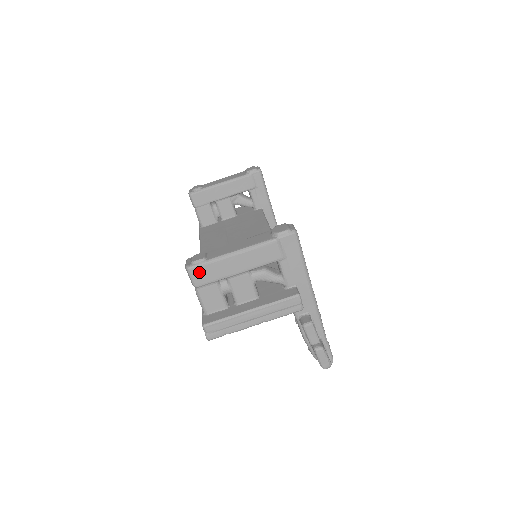
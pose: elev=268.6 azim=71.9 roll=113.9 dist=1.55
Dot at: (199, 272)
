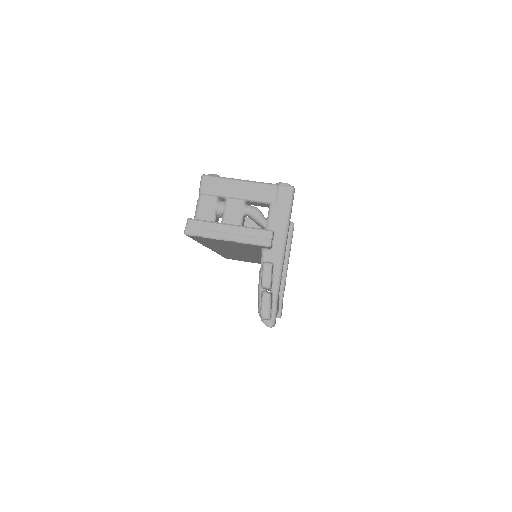
Dot at: (209, 182)
